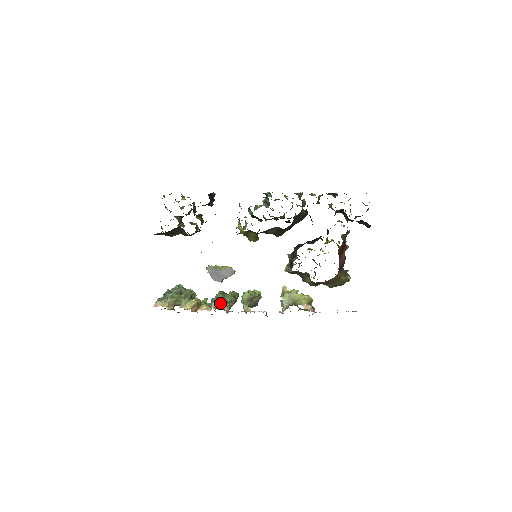
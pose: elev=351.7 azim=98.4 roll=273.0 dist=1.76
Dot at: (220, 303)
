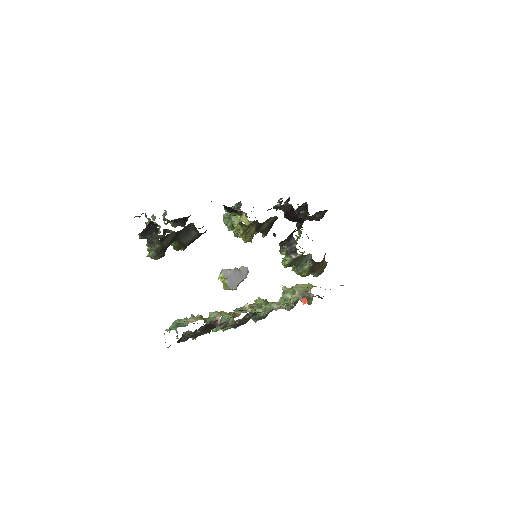
Dot at: (250, 306)
